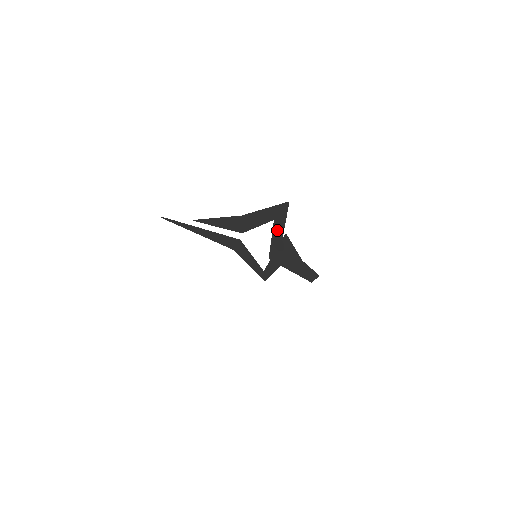
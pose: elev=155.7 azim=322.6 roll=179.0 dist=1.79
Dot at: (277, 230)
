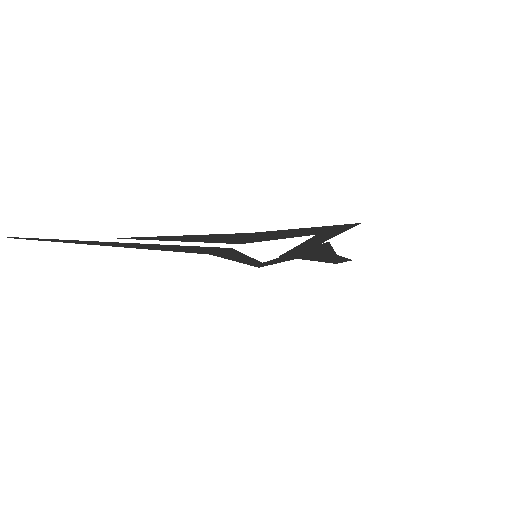
Dot at: (315, 241)
